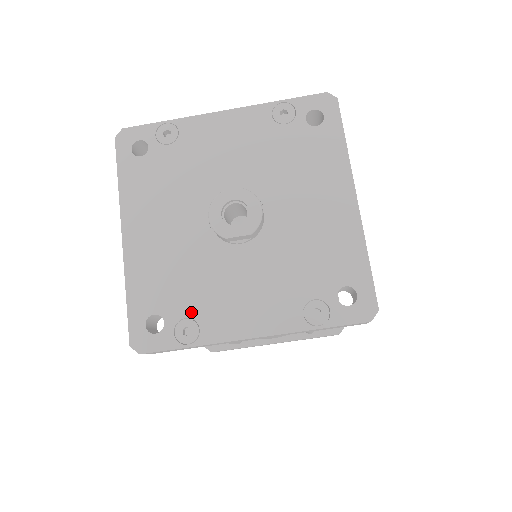
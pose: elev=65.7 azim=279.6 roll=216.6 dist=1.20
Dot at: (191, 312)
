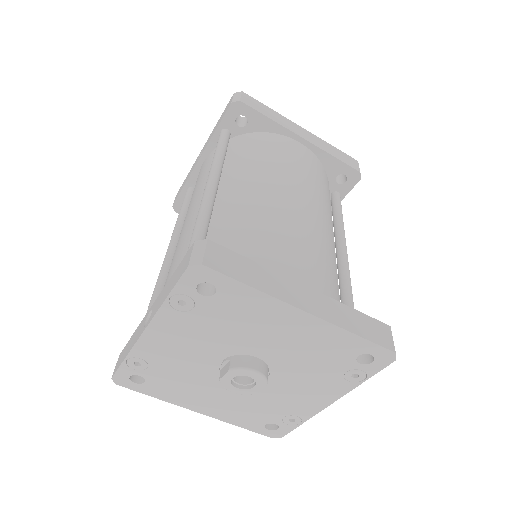
Dot at: (283, 414)
